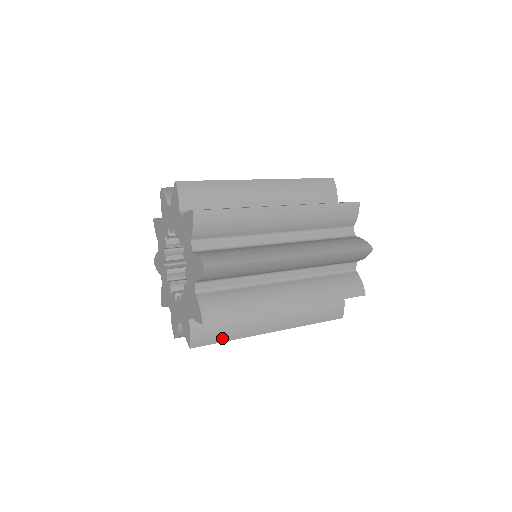
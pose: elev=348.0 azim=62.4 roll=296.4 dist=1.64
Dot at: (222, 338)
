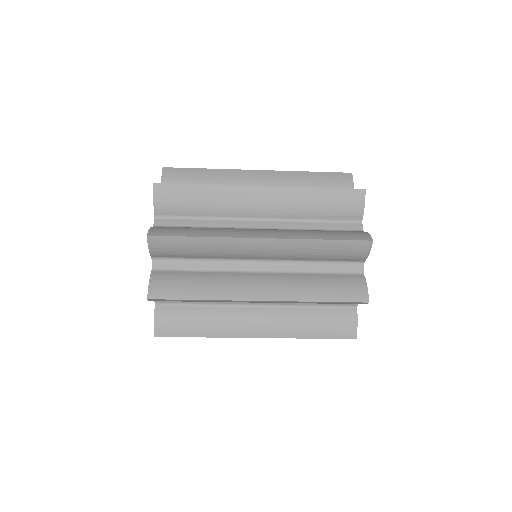
Dot at: (191, 332)
